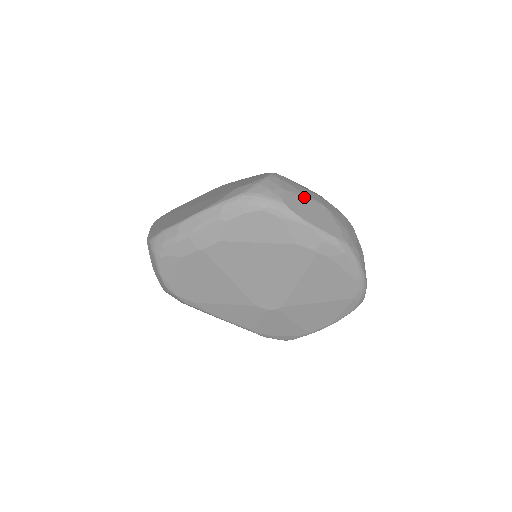
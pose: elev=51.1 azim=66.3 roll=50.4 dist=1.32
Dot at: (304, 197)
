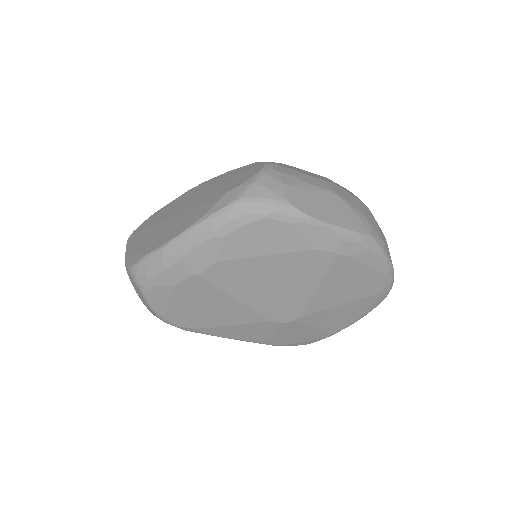
Dot at: (310, 188)
